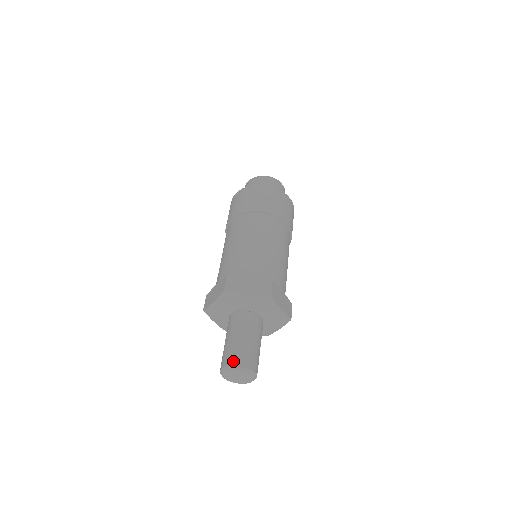
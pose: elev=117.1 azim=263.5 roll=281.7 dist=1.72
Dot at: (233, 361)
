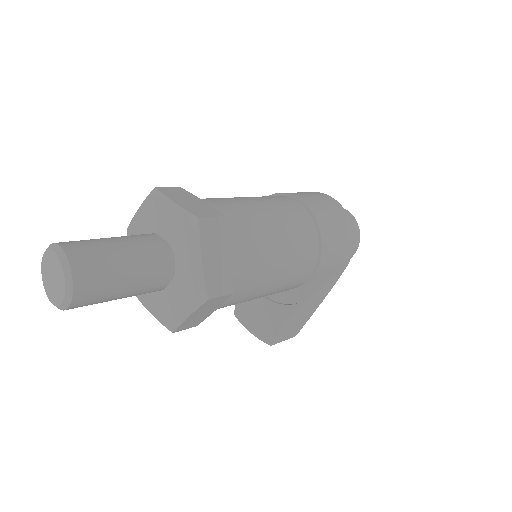
Dot at: (66, 242)
